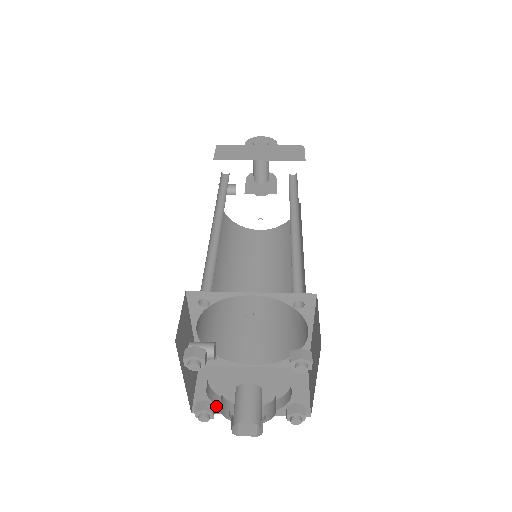
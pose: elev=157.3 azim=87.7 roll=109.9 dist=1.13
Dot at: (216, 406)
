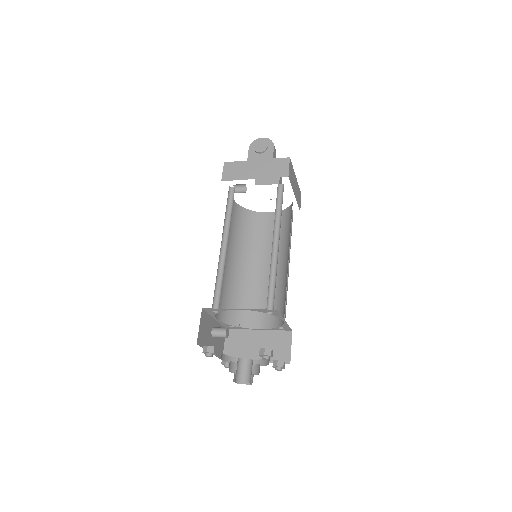
Dot at: (236, 356)
